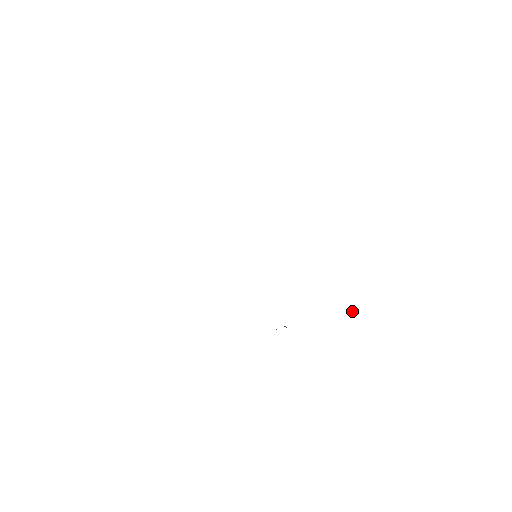
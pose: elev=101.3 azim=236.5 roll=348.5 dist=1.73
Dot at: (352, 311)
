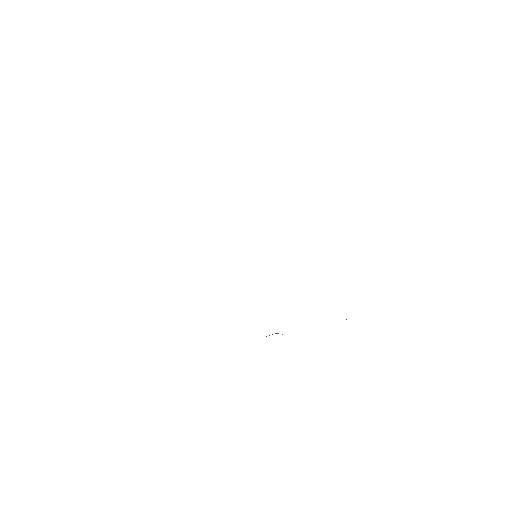
Dot at: occluded
